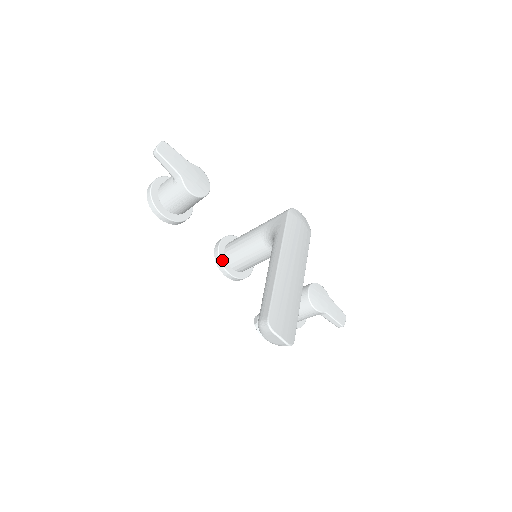
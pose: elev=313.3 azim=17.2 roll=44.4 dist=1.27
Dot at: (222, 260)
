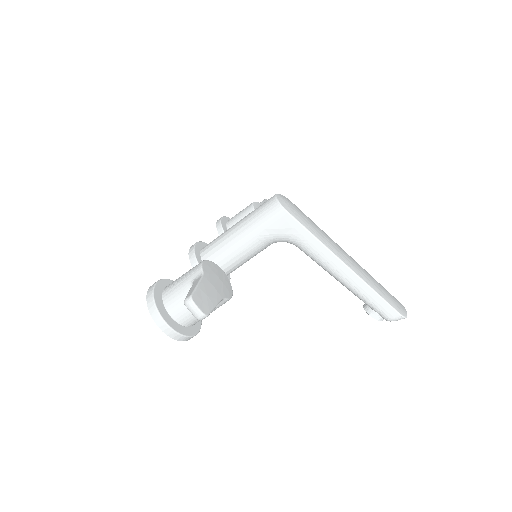
Dot at: occluded
